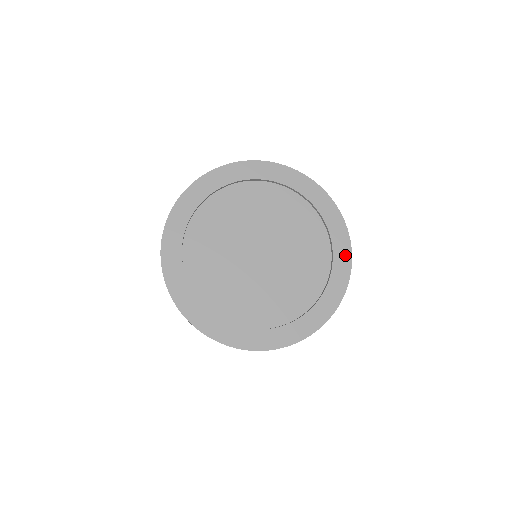
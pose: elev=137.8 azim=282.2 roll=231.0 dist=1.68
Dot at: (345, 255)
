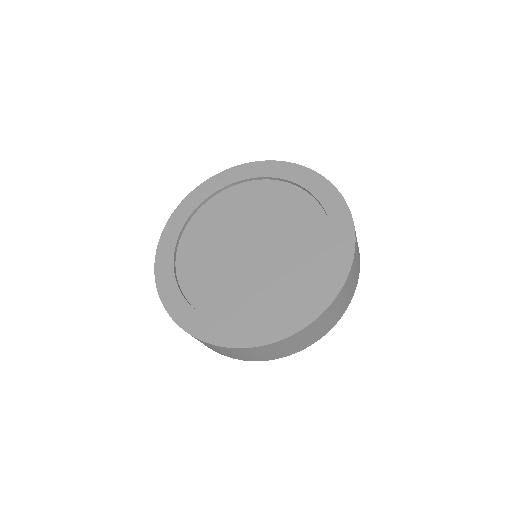
Dot at: (330, 291)
